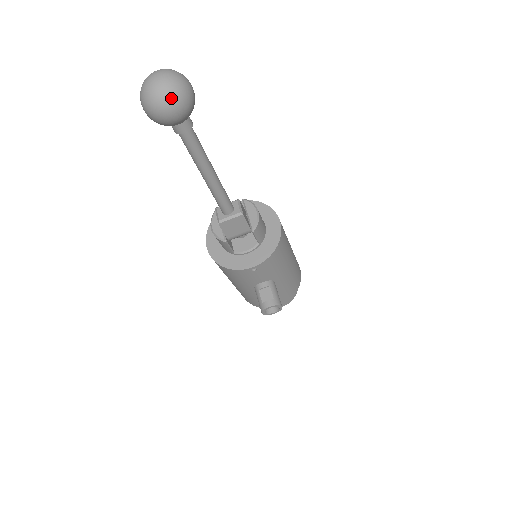
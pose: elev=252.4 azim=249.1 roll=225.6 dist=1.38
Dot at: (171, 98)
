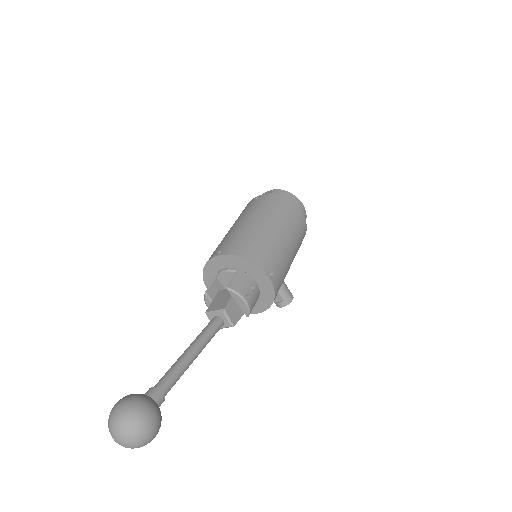
Dot at: occluded
